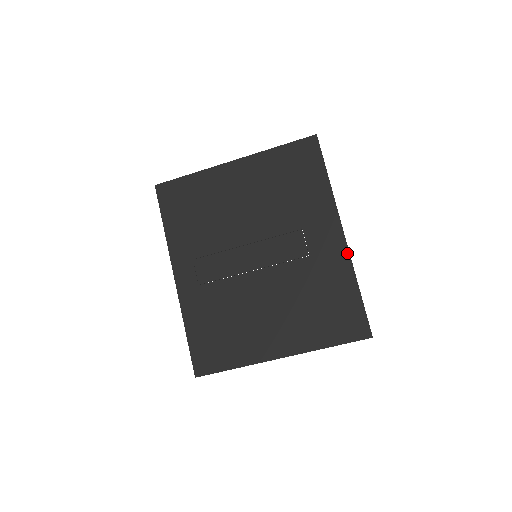
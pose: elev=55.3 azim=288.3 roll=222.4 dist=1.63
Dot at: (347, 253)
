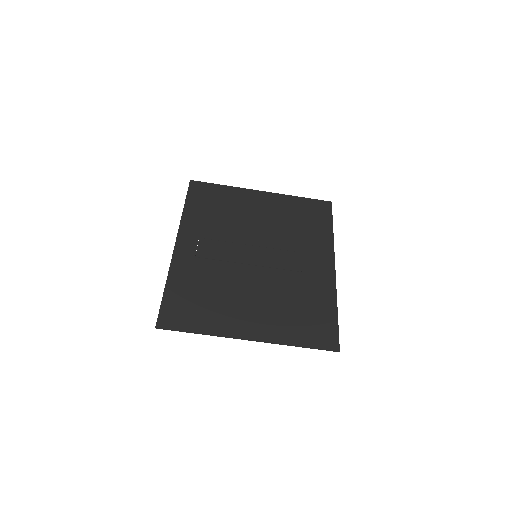
Dot at: (334, 282)
